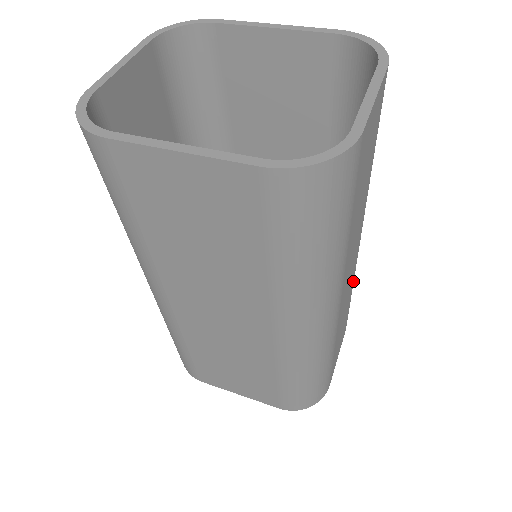
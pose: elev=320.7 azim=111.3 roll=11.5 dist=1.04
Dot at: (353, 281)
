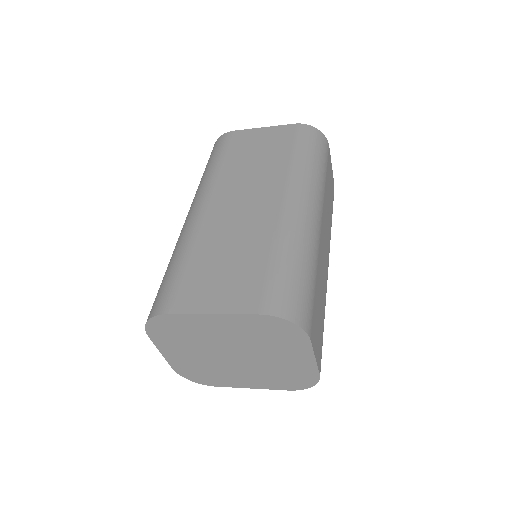
Dot at: (325, 302)
